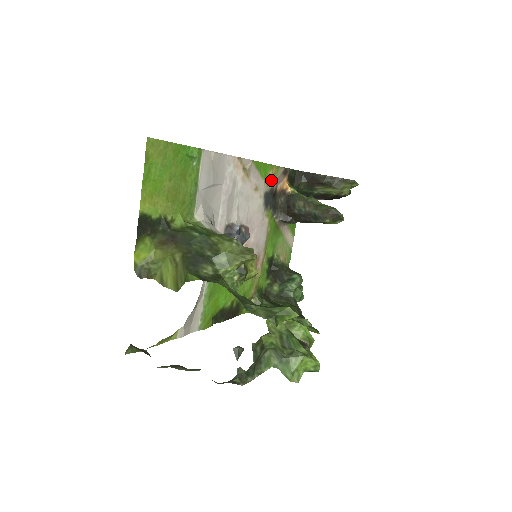
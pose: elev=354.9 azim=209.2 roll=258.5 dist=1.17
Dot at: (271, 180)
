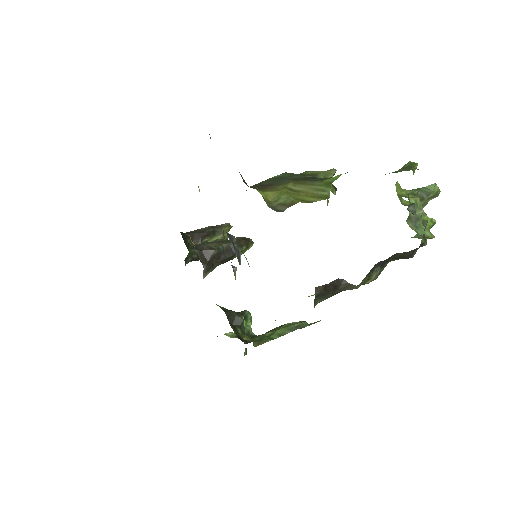
Dot at: occluded
